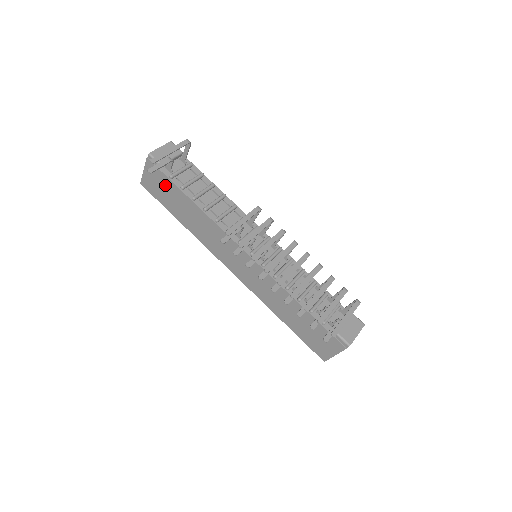
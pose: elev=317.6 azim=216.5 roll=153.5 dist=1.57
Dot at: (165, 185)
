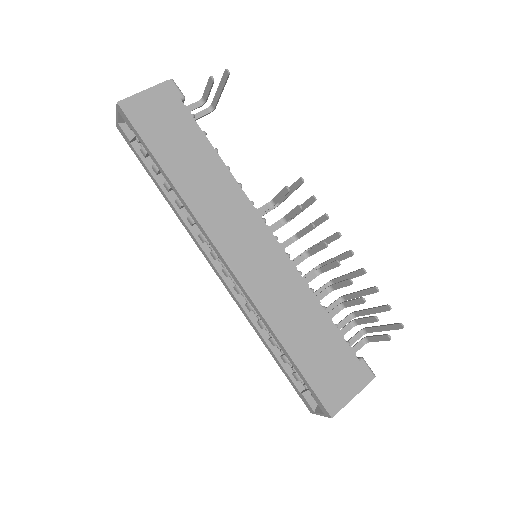
Dot at: (176, 119)
